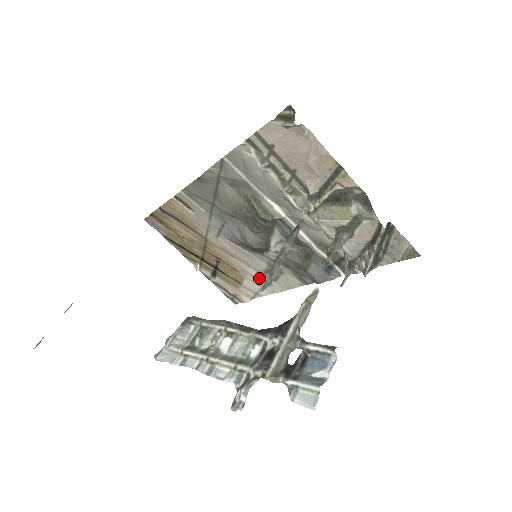
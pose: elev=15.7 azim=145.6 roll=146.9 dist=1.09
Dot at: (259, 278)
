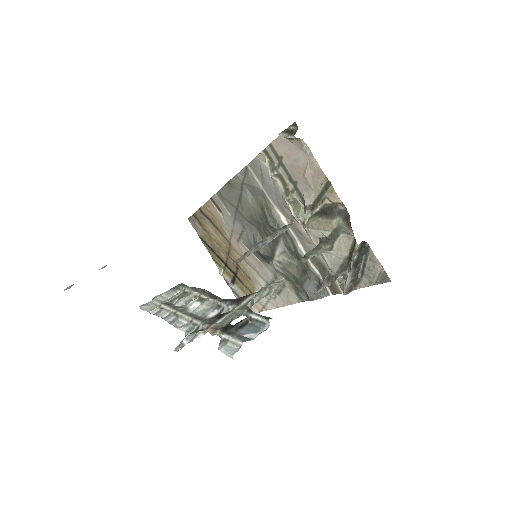
Dot at: occluded
